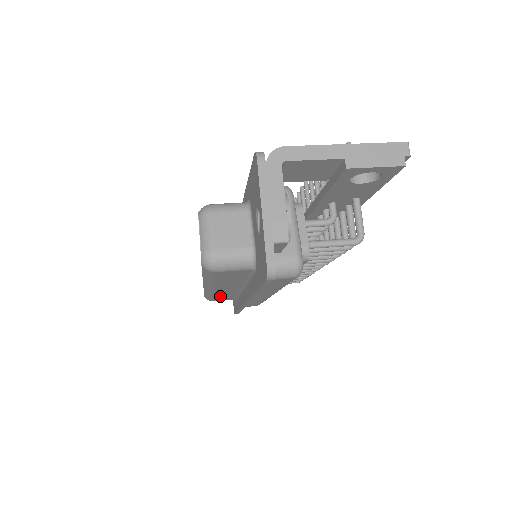
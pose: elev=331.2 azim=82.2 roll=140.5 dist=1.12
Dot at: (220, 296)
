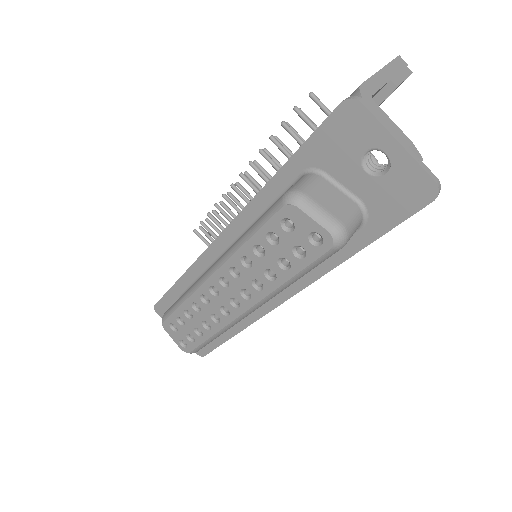
Dot at: occluded
